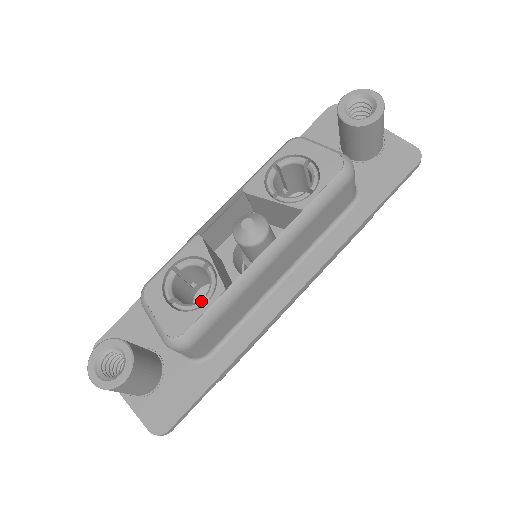
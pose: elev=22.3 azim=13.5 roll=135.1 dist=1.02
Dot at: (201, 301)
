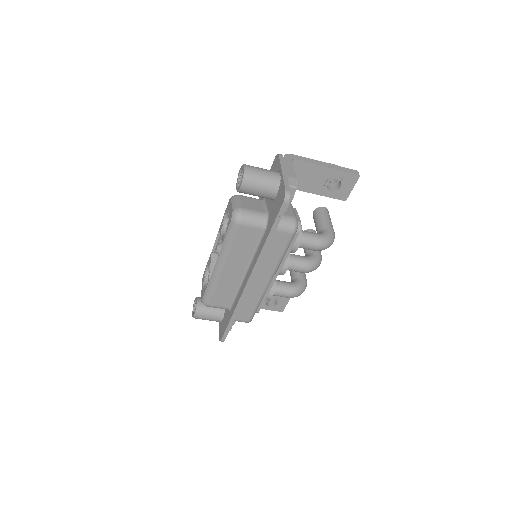
Dot at: (206, 286)
